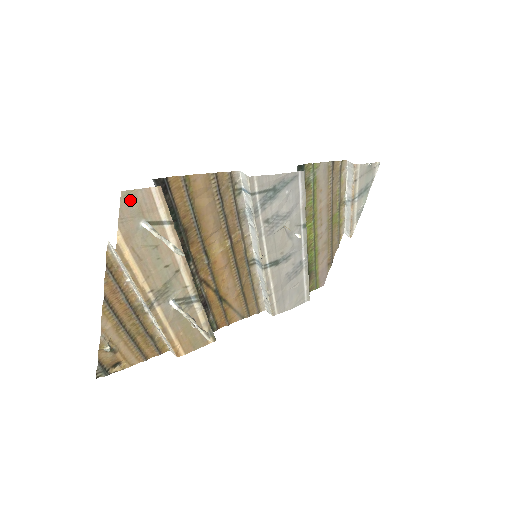
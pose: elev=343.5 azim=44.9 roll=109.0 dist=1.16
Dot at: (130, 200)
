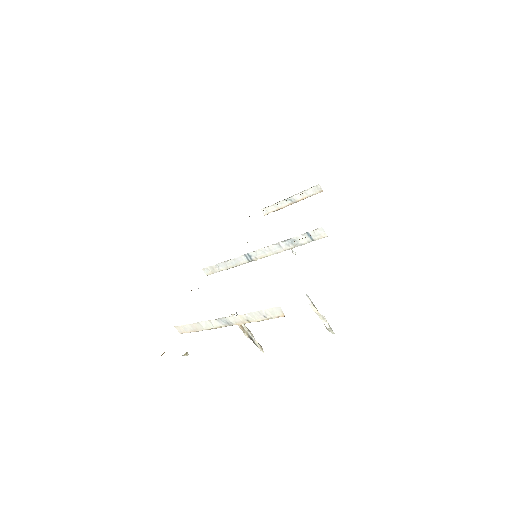
Dot at: occluded
